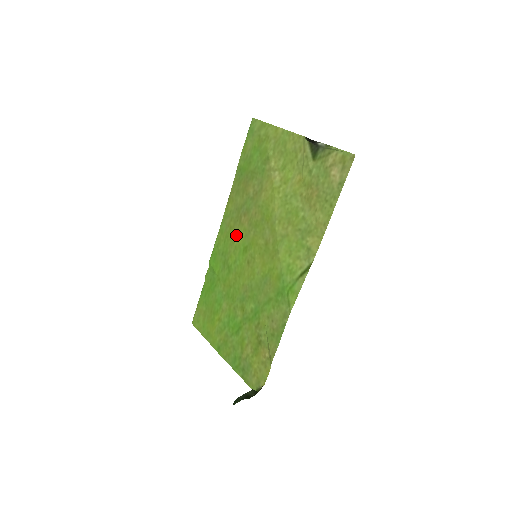
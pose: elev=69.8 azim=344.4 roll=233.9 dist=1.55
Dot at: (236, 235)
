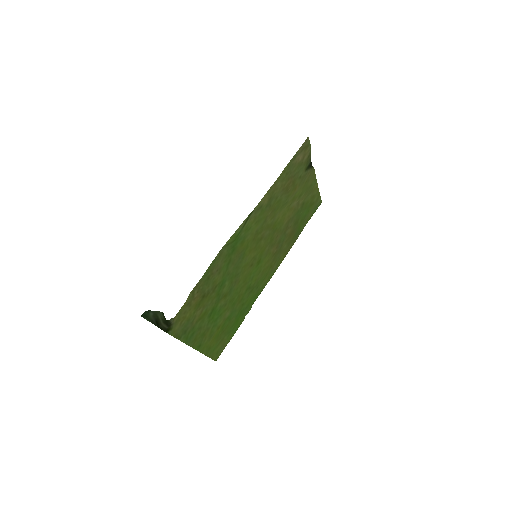
Dot at: (267, 264)
